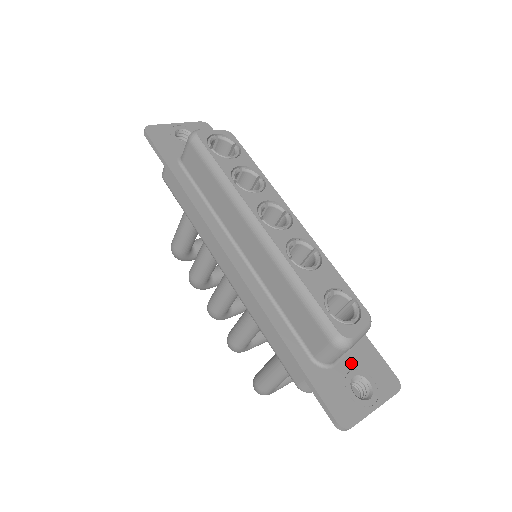
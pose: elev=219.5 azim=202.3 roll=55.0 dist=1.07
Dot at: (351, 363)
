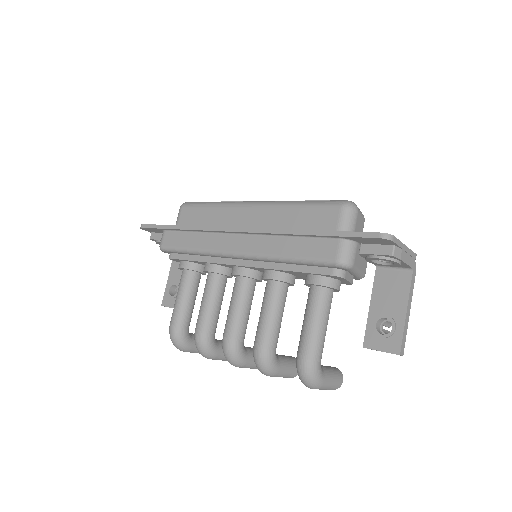
Dot at: occluded
